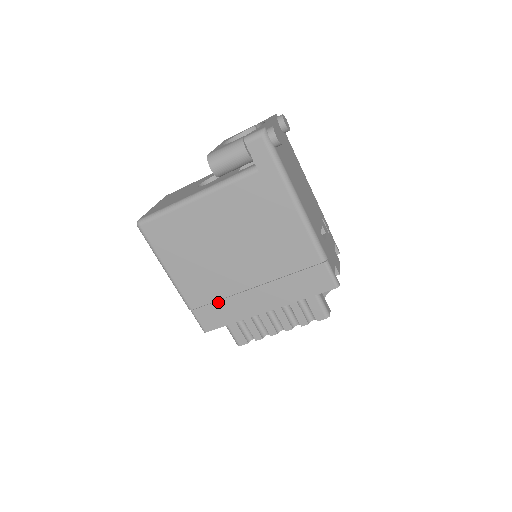
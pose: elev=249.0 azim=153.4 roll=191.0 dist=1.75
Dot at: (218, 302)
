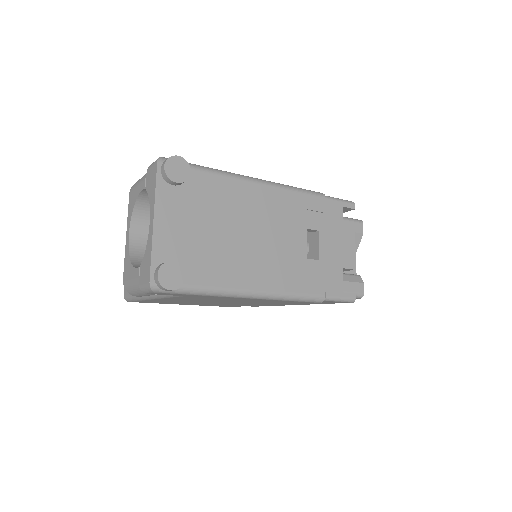
Dot at: occluded
